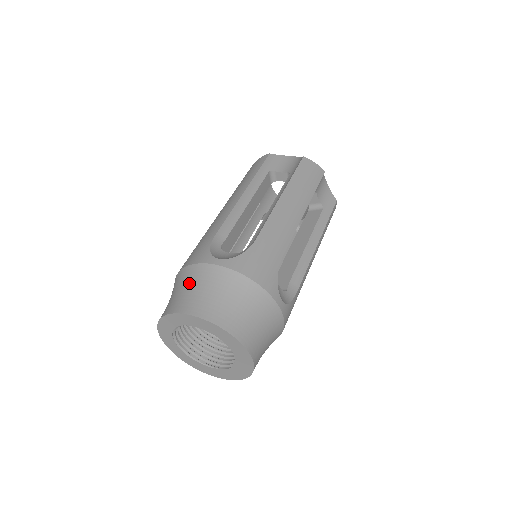
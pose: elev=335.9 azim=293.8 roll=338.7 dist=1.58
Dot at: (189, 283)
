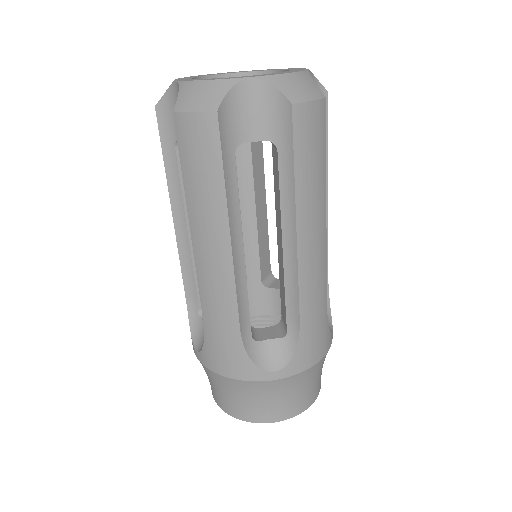
Dot at: (249, 396)
